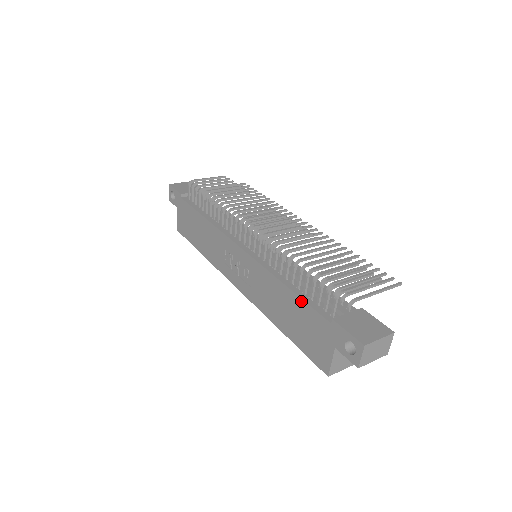
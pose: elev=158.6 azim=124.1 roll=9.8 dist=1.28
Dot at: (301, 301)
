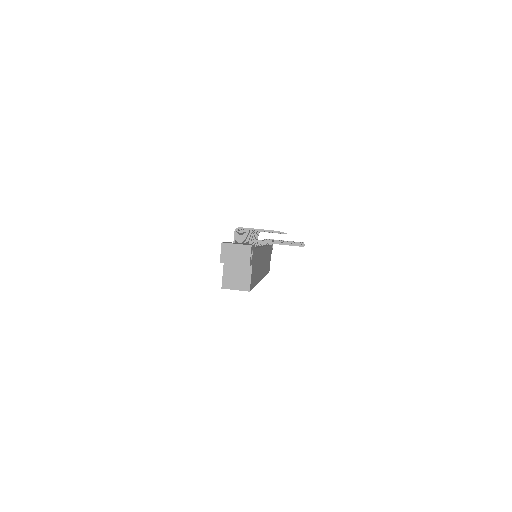
Dot at: occluded
